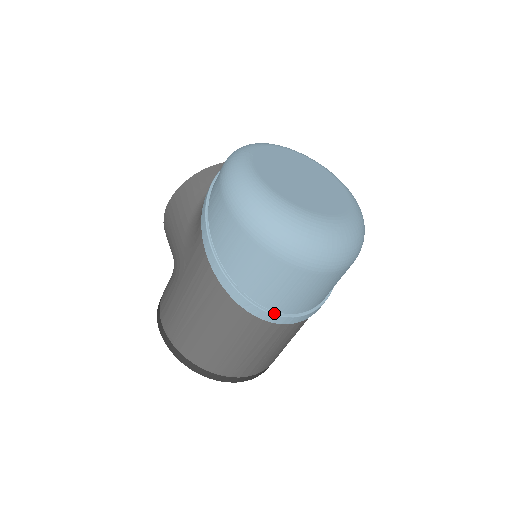
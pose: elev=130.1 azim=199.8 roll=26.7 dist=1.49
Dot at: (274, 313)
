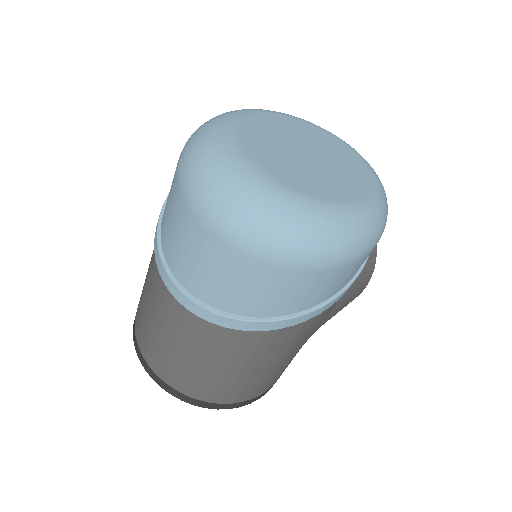
Dot at: (166, 266)
